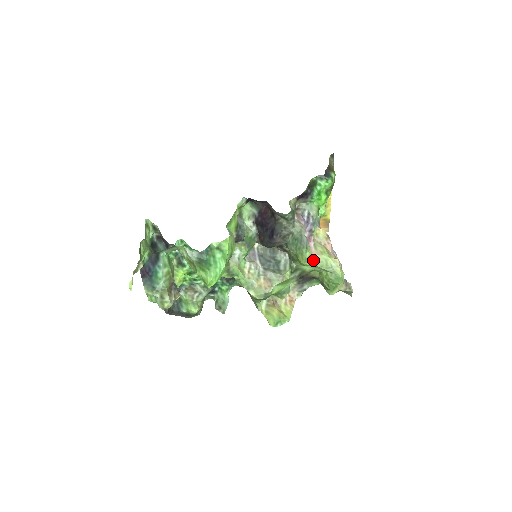
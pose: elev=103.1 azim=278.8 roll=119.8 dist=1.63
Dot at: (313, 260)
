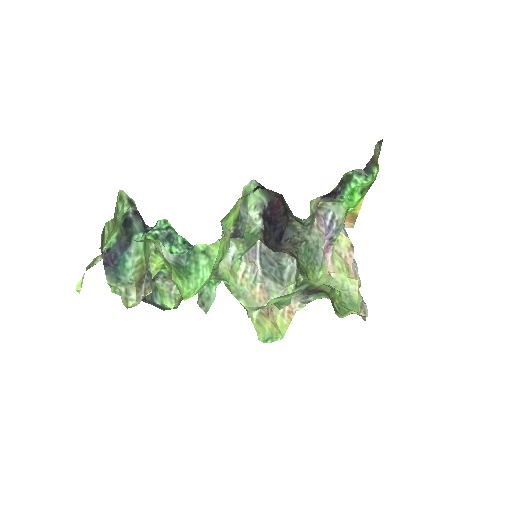
Dot at: (326, 279)
